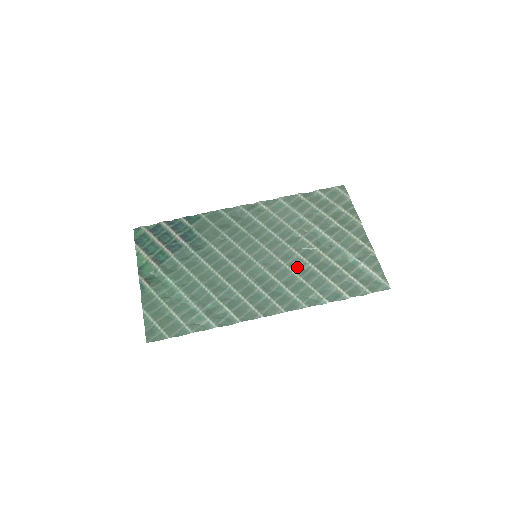
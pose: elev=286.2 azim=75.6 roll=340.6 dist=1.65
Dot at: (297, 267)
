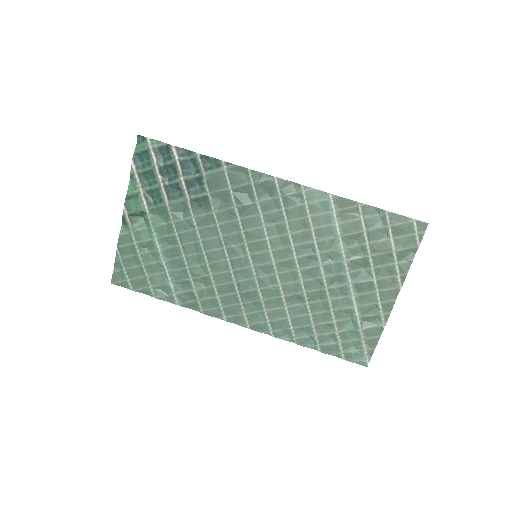
Dot at: (291, 294)
